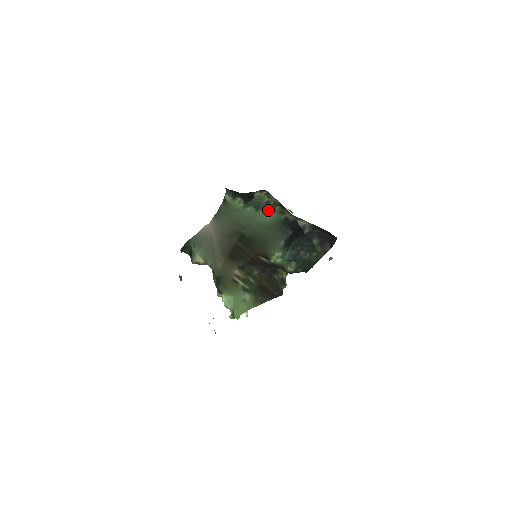
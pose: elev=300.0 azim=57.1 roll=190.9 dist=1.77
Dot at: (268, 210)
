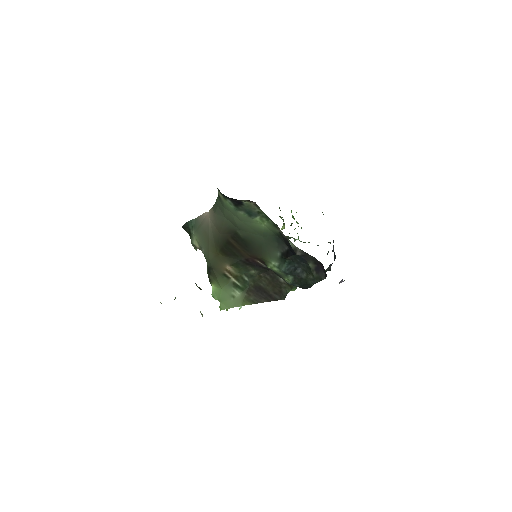
Dot at: (262, 219)
